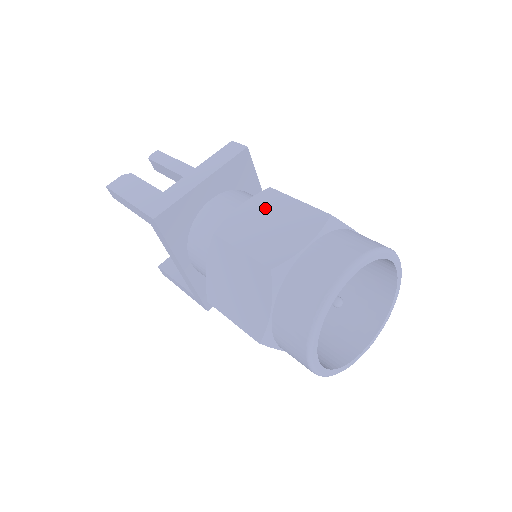
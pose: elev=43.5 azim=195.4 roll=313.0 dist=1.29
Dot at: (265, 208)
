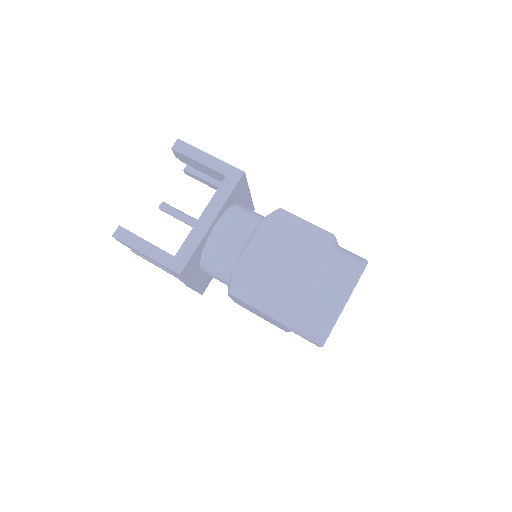
Dot at: occluded
